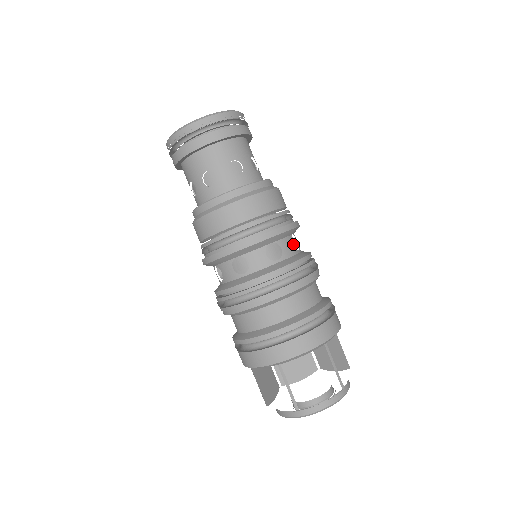
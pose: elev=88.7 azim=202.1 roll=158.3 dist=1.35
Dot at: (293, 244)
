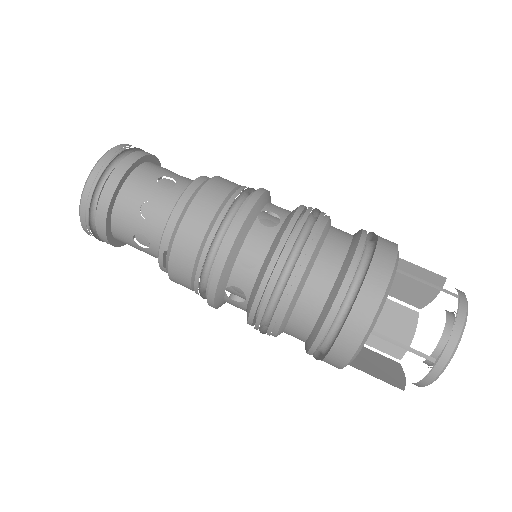
Dot at: occluded
